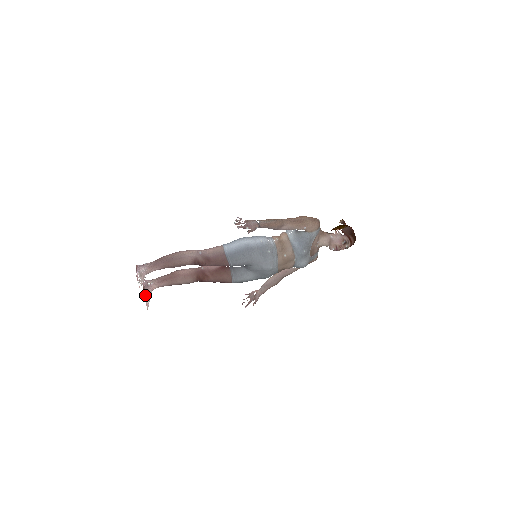
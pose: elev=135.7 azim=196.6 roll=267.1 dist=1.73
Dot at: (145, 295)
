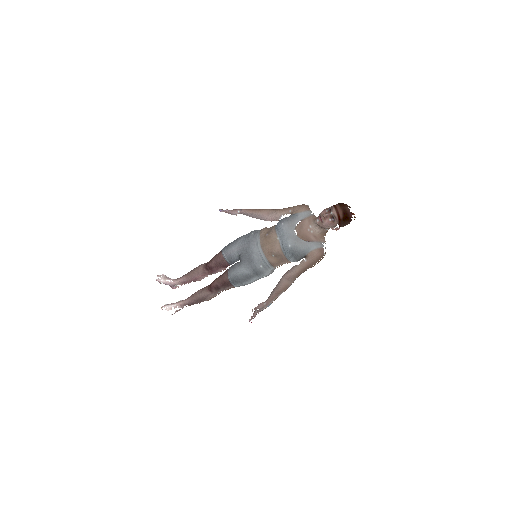
Dot at: (169, 304)
